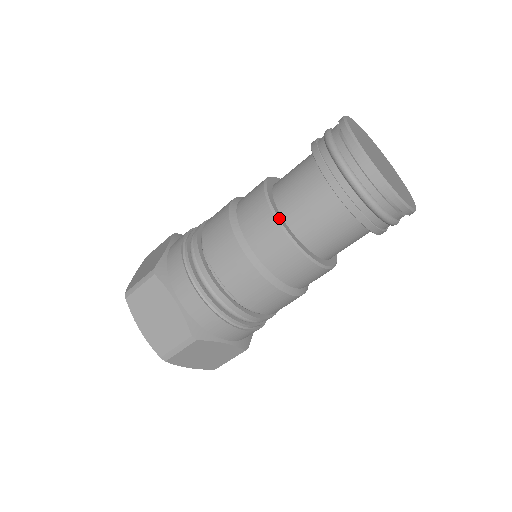
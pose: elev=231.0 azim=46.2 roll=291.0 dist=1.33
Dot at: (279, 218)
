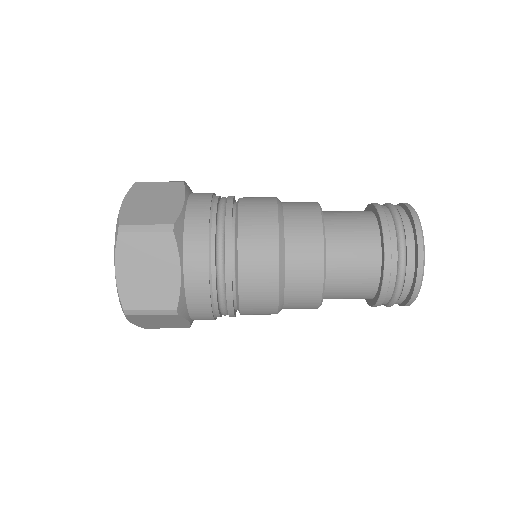
Dot at: occluded
